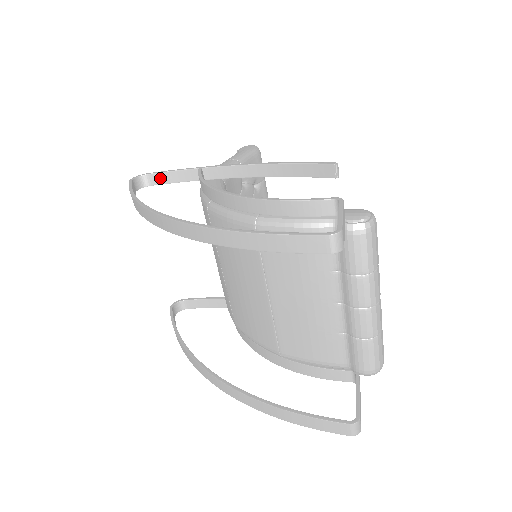
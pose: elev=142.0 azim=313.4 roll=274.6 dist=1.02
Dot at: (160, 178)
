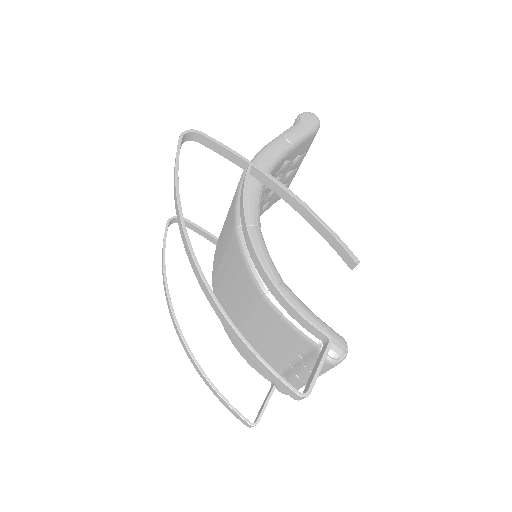
Dot at: (210, 143)
